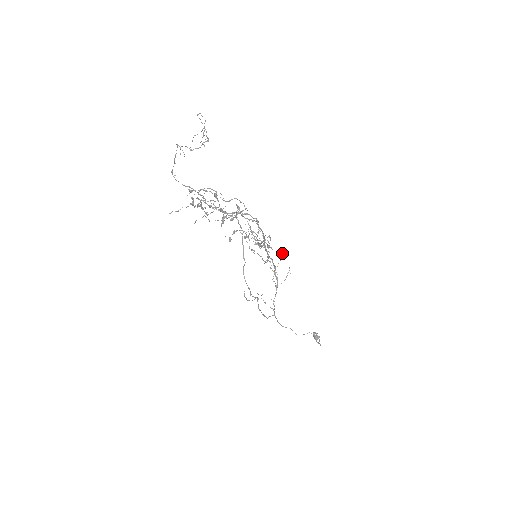
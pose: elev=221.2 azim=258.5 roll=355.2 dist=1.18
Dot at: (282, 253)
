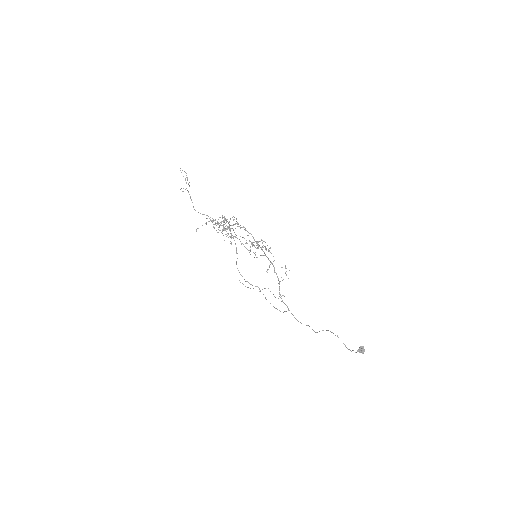
Dot at: occluded
